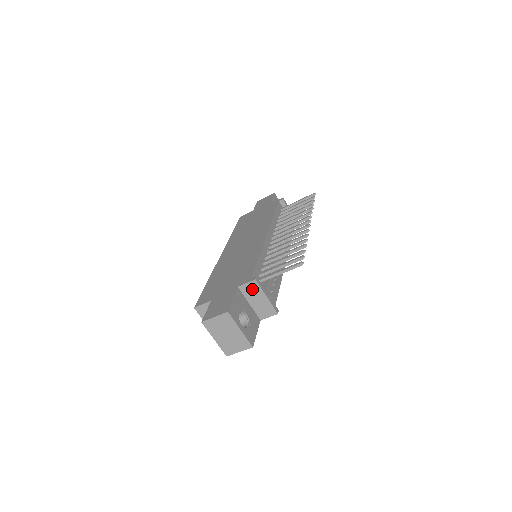
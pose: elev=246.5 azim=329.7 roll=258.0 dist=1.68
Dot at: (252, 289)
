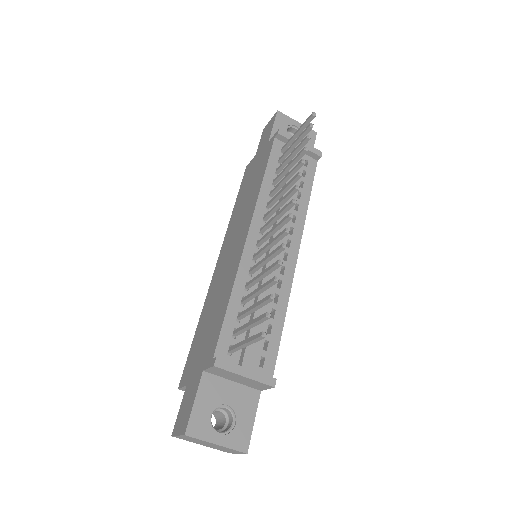
Dot at: (220, 372)
